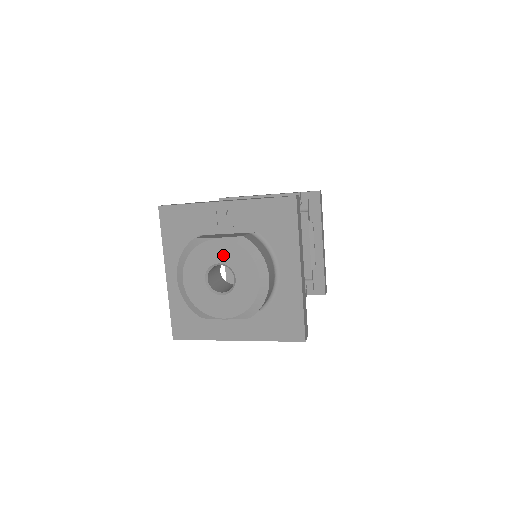
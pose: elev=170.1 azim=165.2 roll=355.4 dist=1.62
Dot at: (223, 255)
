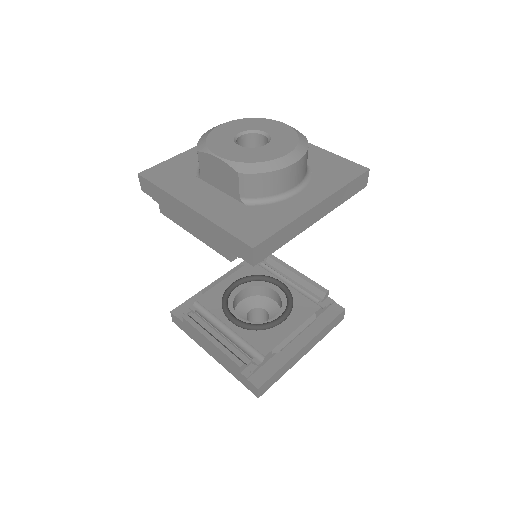
Dot at: (276, 131)
